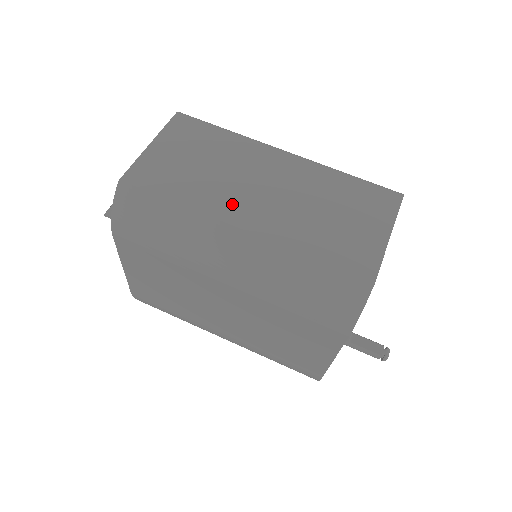
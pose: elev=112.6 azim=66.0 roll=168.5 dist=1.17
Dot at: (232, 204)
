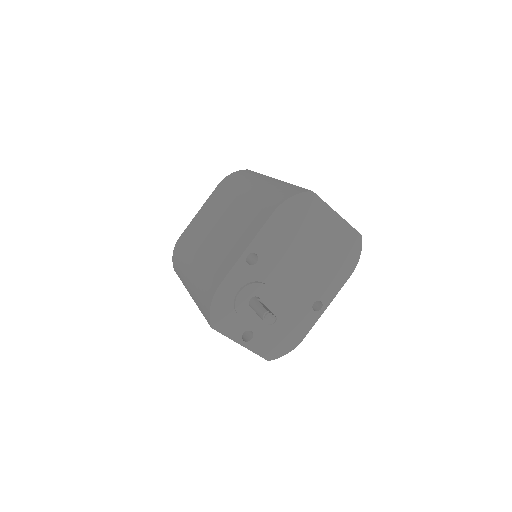
Dot at: occluded
